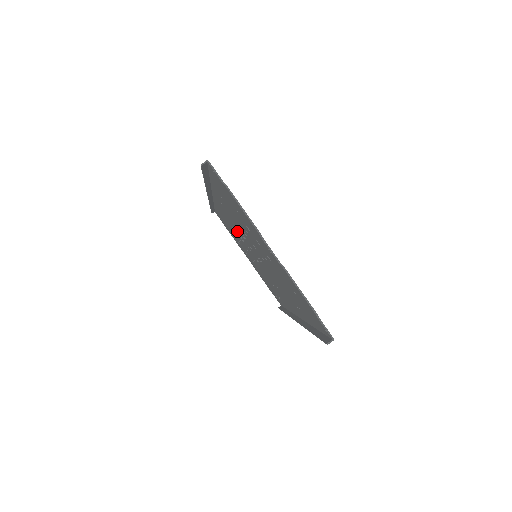
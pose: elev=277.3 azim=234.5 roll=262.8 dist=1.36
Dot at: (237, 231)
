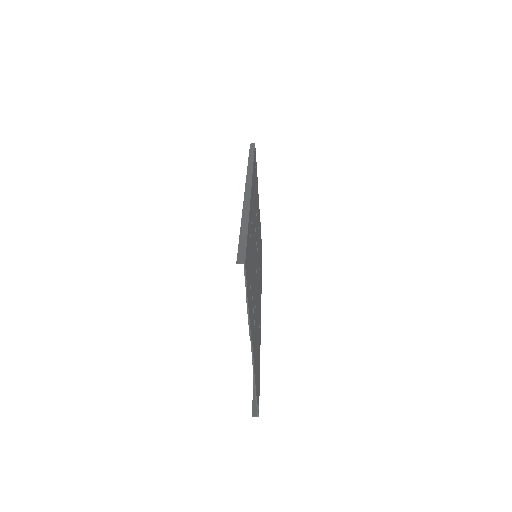
Dot at: occluded
